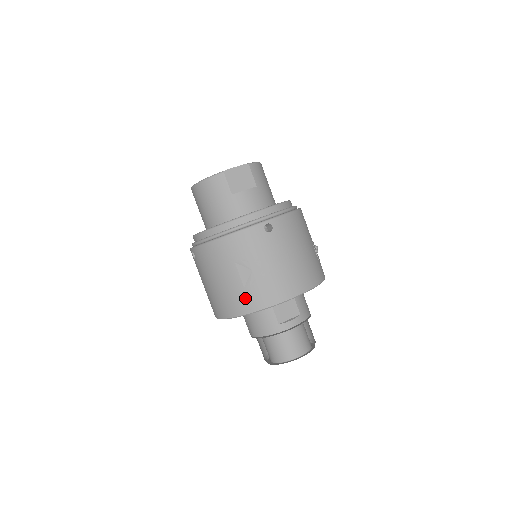
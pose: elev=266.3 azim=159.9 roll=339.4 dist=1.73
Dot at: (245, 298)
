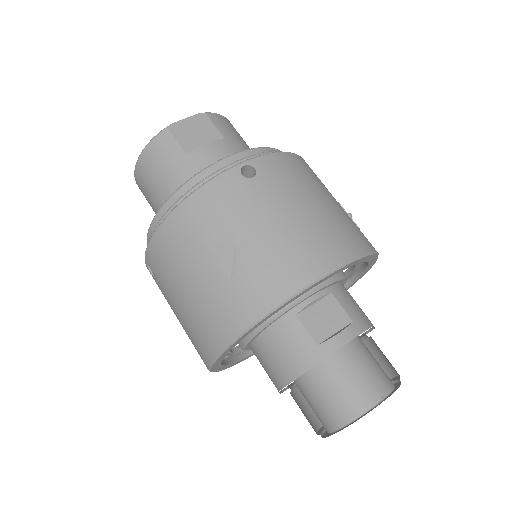
Dot at: (236, 299)
